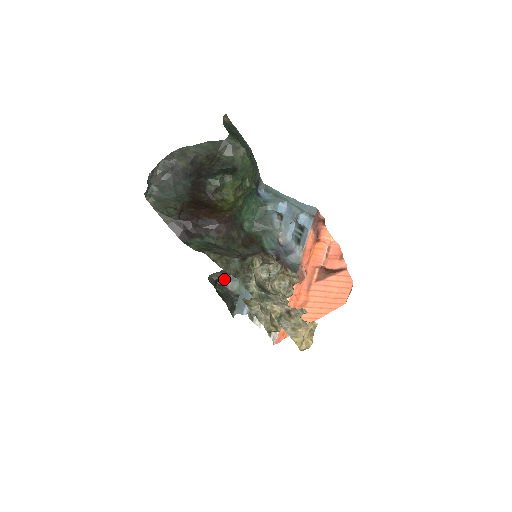
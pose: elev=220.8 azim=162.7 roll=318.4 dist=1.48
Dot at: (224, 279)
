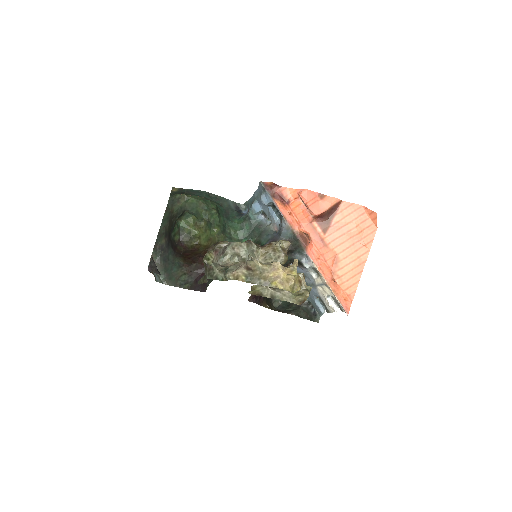
Dot at: occluded
